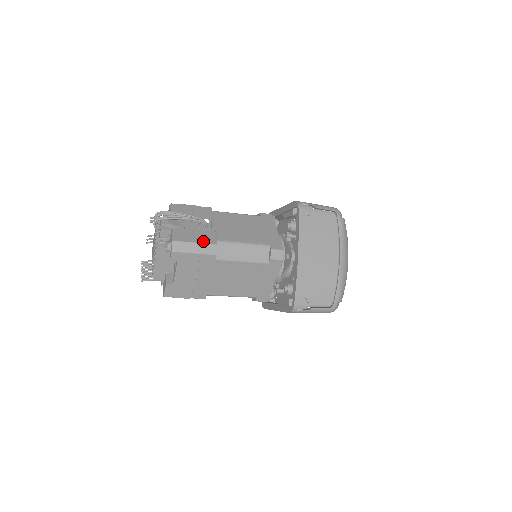
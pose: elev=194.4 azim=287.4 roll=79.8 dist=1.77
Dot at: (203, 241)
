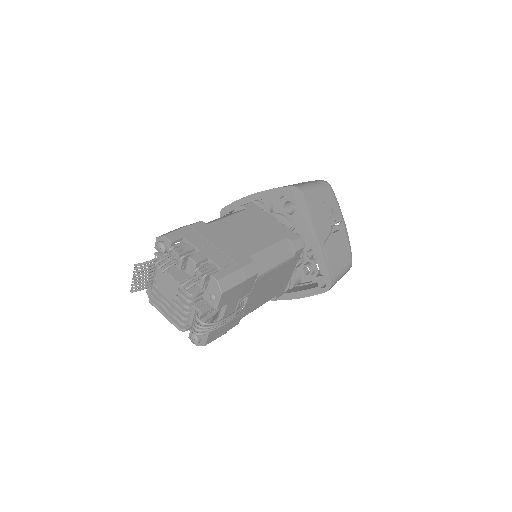
Dot at: (229, 329)
